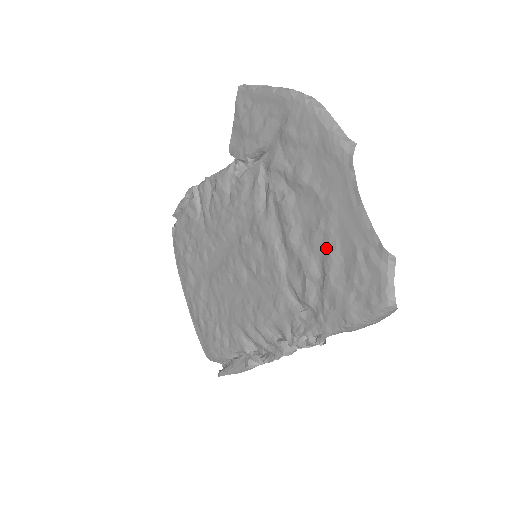
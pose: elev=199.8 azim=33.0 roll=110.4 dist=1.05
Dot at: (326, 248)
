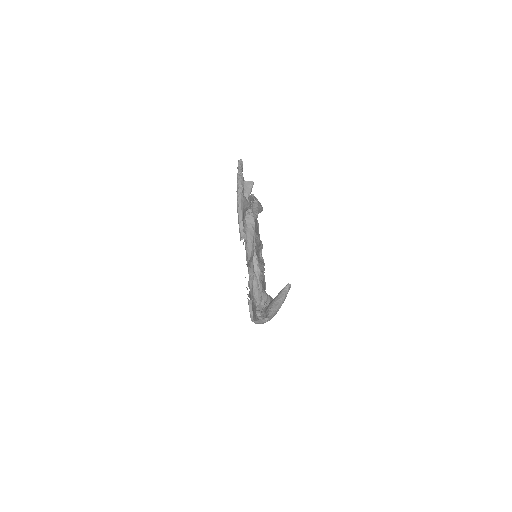
Dot at: occluded
